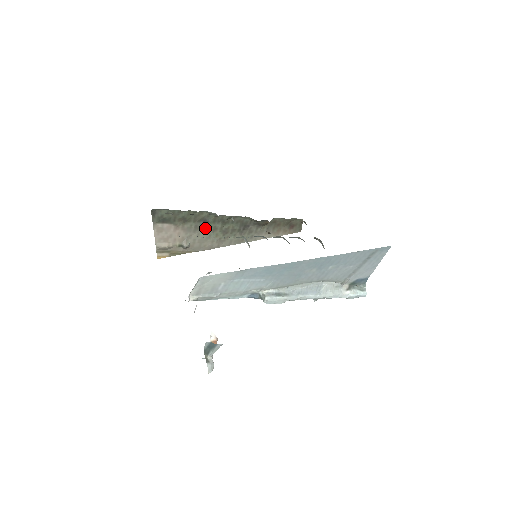
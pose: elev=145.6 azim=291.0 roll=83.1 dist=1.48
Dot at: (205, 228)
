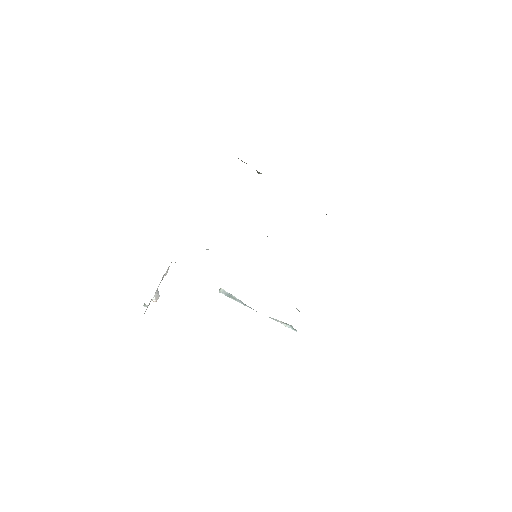
Dot at: occluded
